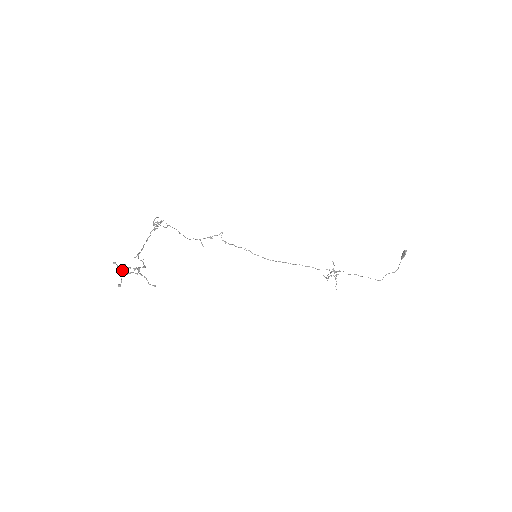
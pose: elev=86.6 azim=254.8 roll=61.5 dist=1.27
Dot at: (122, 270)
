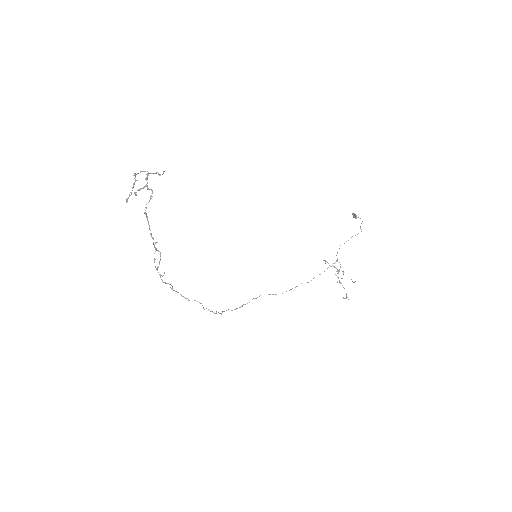
Dot at: (134, 184)
